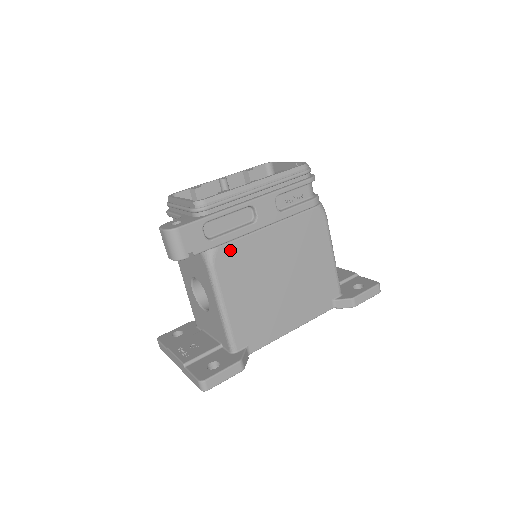
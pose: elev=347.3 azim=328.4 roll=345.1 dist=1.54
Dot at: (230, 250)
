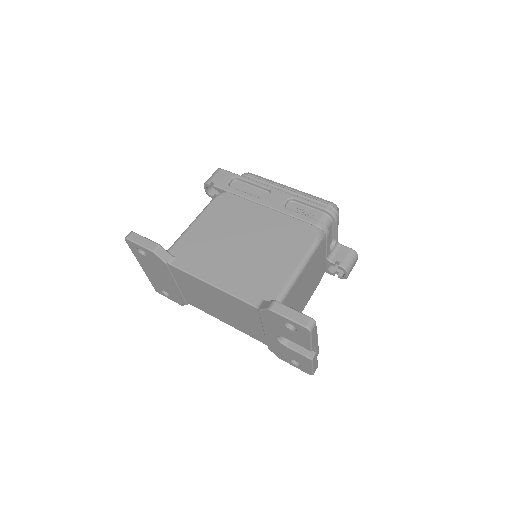
Dot at: (233, 199)
